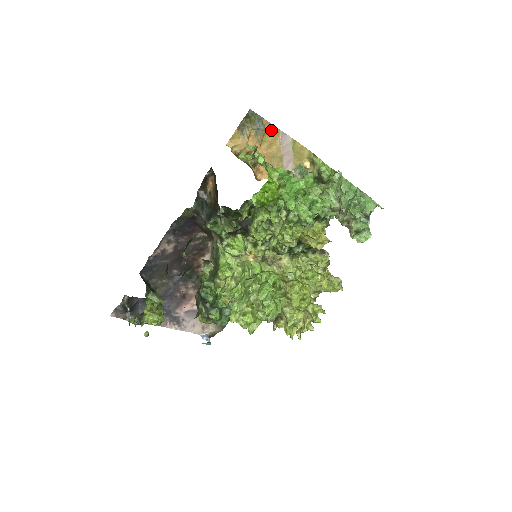
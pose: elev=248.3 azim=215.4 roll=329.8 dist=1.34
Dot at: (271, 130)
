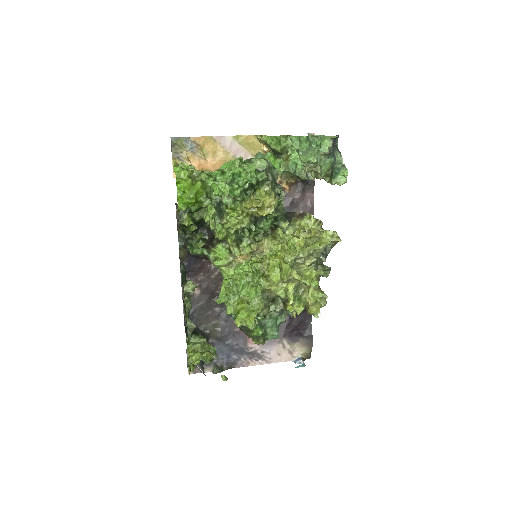
Dot at: (205, 142)
